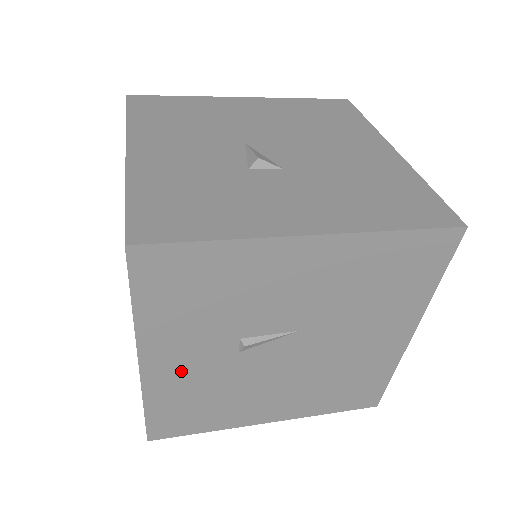
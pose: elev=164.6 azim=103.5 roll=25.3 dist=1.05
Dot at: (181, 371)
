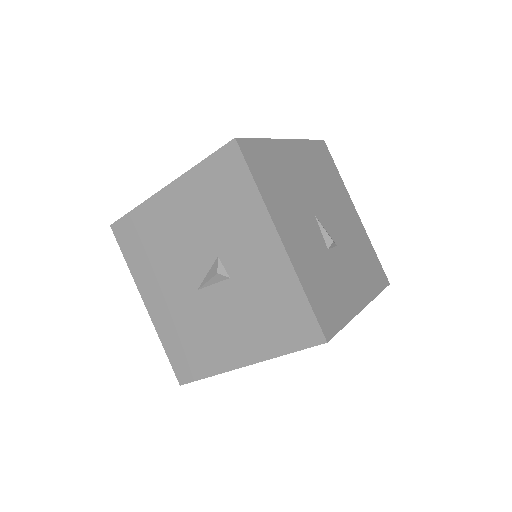
Dot at: occluded
